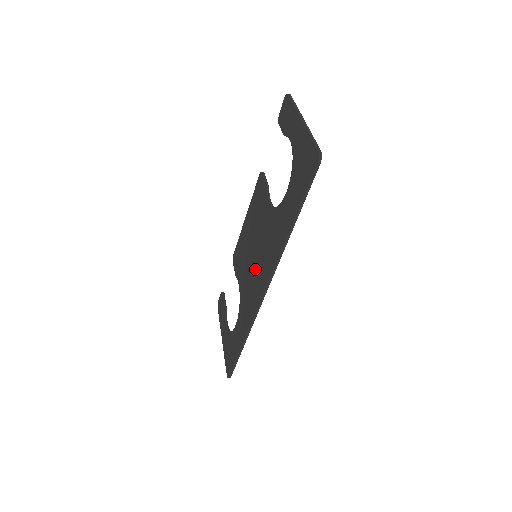
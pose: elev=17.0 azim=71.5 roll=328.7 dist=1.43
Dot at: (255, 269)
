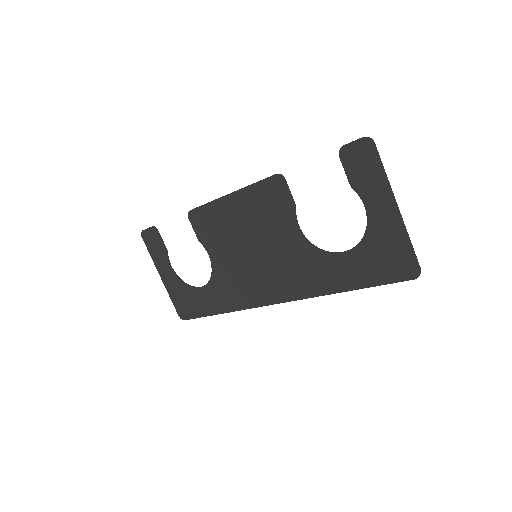
Dot at: (256, 270)
